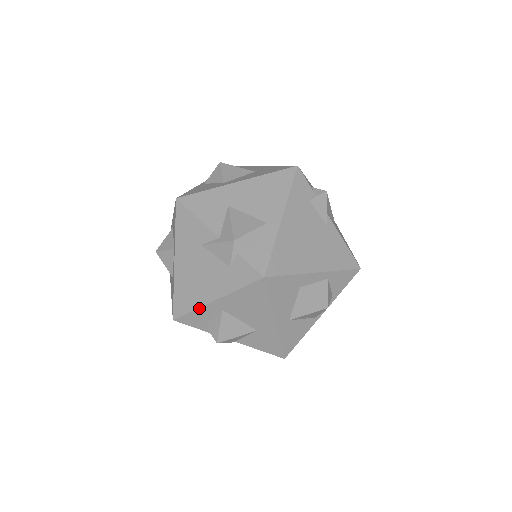
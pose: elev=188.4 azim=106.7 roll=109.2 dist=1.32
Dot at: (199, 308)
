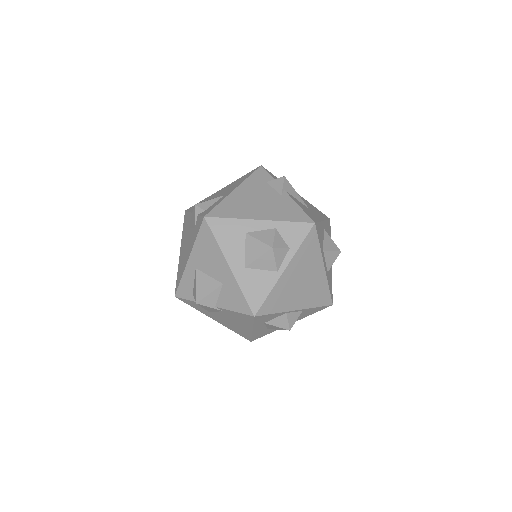
Dot at: (183, 273)
